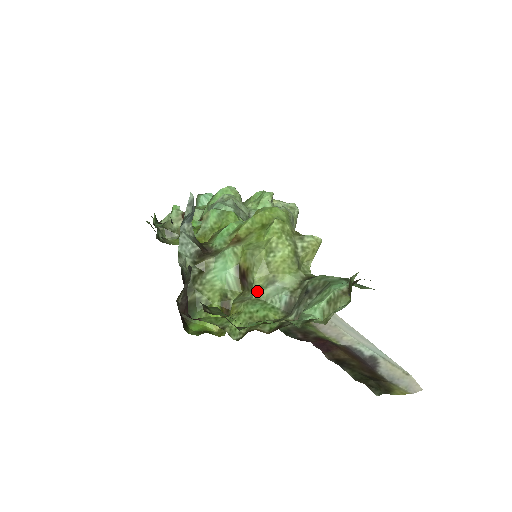
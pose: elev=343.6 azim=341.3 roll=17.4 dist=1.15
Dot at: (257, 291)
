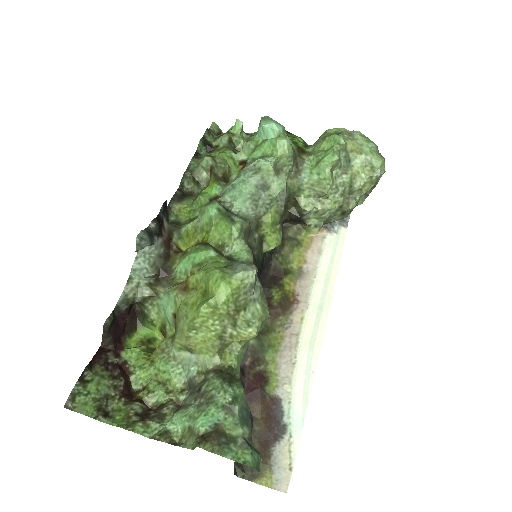
Dot at: (176, 350)
